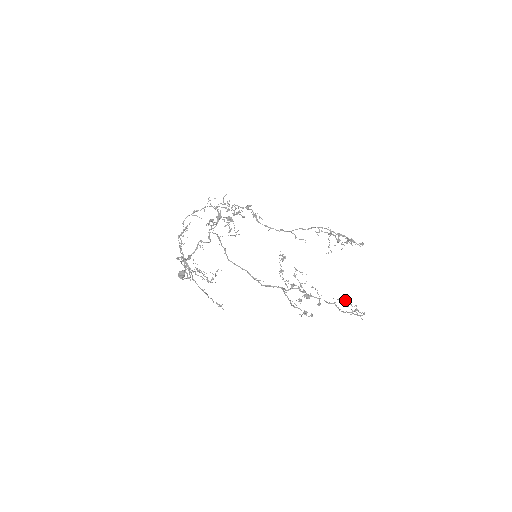
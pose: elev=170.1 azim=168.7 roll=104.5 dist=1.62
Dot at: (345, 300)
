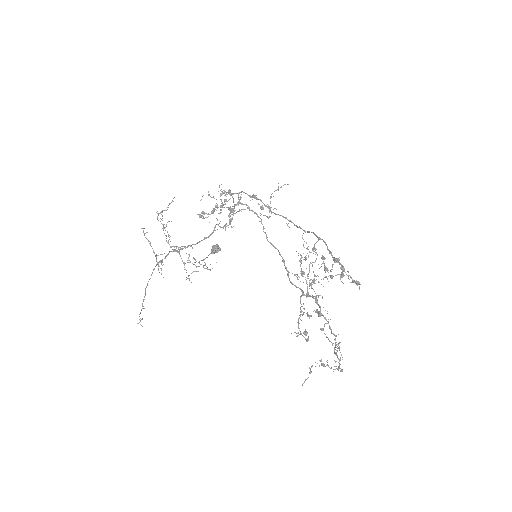
Dot at: occluded
